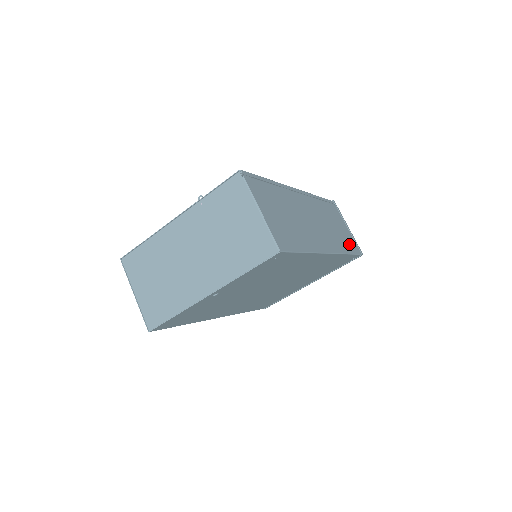
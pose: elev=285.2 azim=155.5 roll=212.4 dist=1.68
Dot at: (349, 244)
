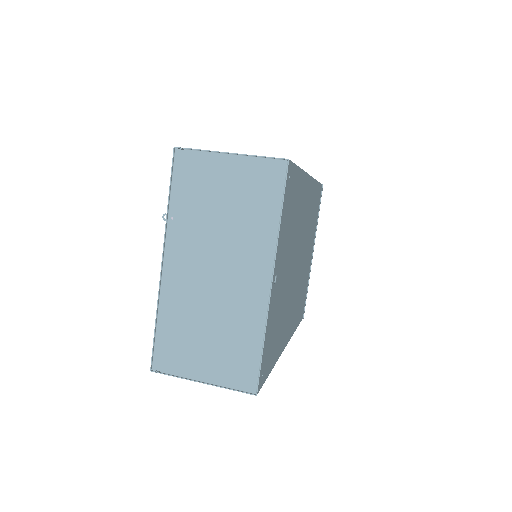
Dot at: occluded
